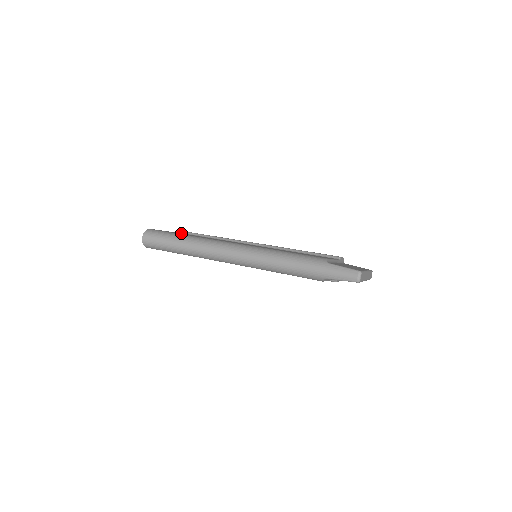
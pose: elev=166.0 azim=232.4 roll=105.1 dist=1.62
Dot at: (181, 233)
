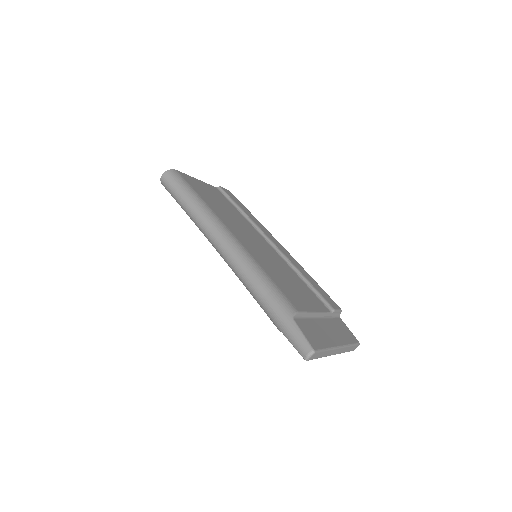
Dot at: (212, 187)
